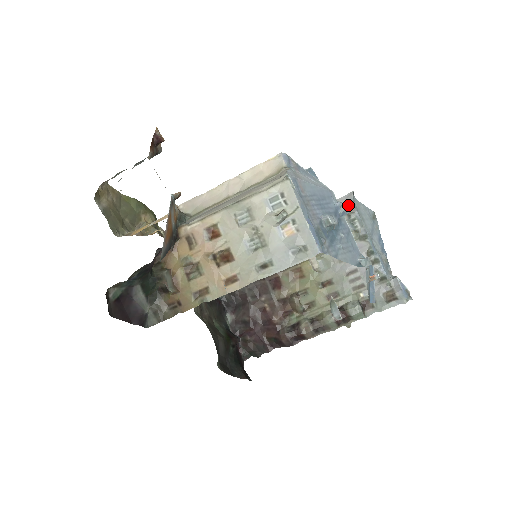
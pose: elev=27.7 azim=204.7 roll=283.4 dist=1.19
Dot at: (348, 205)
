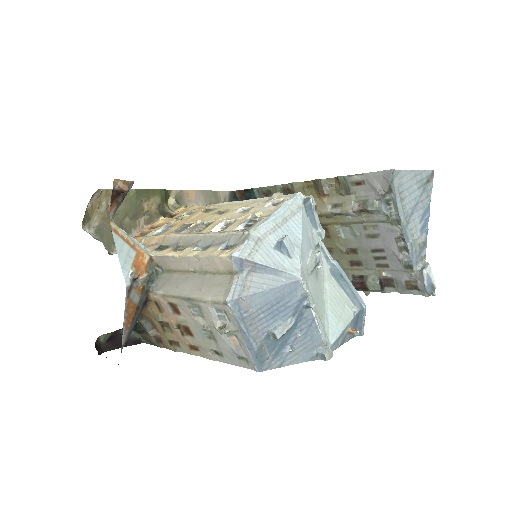
Dot at: (384, 183)
